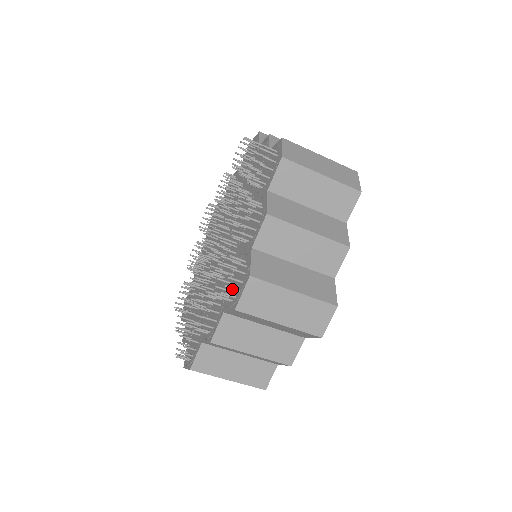
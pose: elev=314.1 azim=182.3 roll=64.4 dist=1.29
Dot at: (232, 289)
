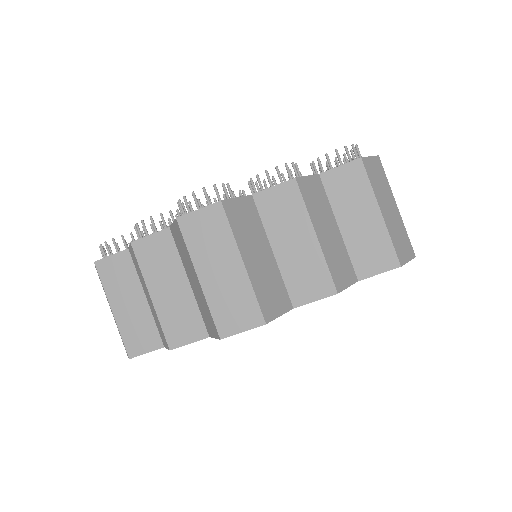
Dot at: (195, 201)
